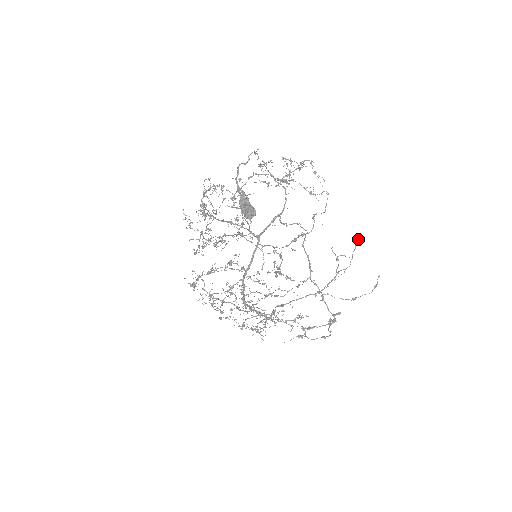
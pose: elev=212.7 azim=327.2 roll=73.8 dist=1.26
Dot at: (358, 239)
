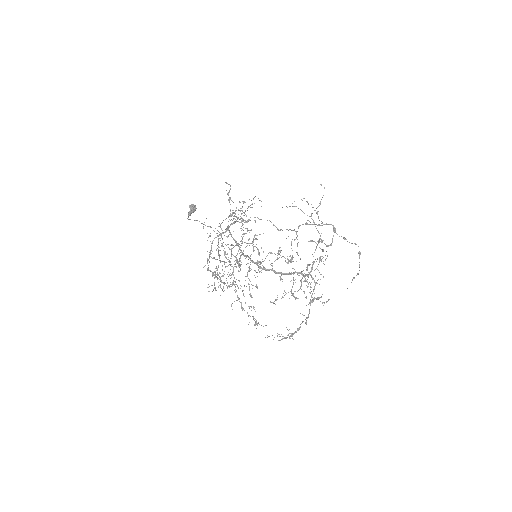
Dot at: occluded
